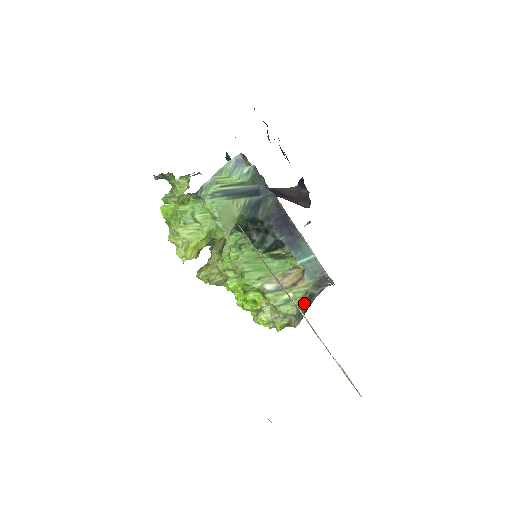
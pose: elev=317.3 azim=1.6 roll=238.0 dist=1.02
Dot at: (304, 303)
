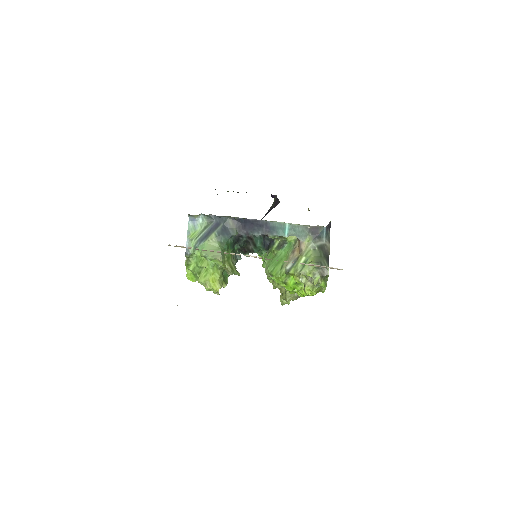
Dot at: (320, 256)
